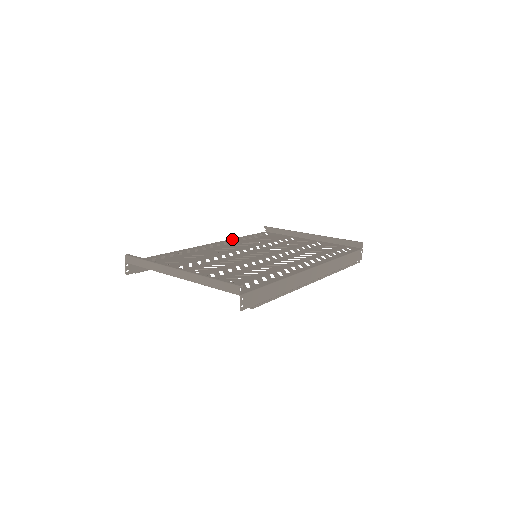
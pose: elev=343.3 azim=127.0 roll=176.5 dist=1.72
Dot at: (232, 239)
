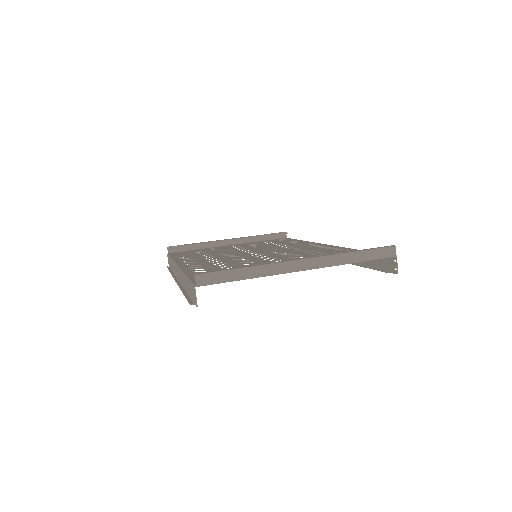
Dot at: (176, 259)
